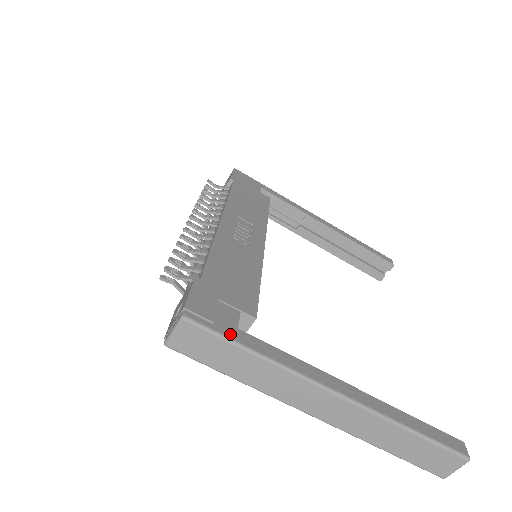
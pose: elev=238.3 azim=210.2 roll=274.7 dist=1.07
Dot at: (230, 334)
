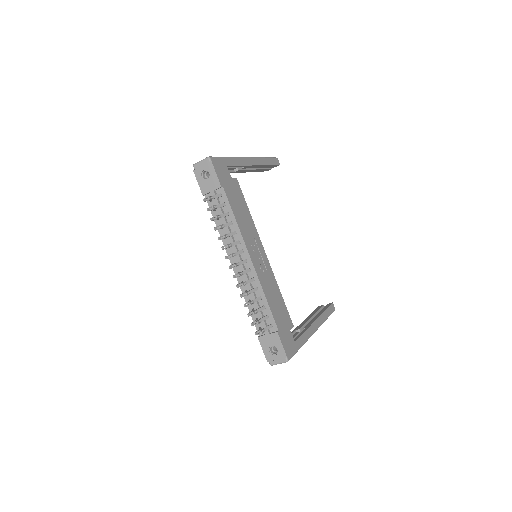
Dot at: (296, 349)
